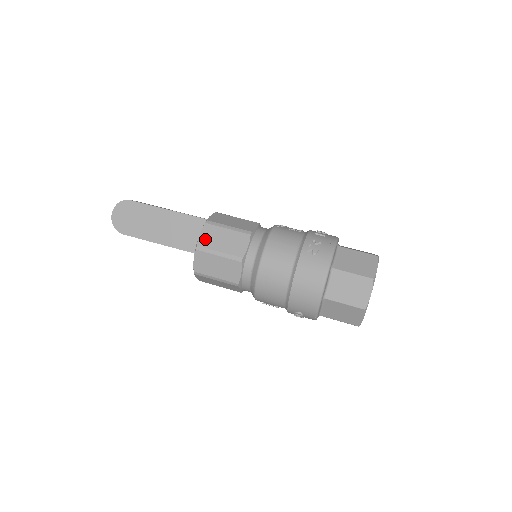
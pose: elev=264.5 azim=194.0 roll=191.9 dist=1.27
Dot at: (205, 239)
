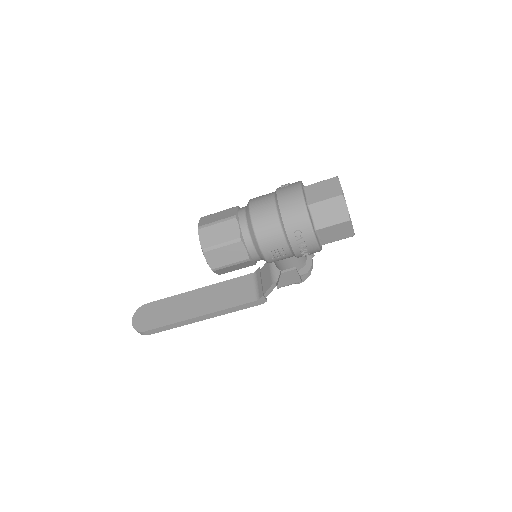
Dot at: (203, 222)
